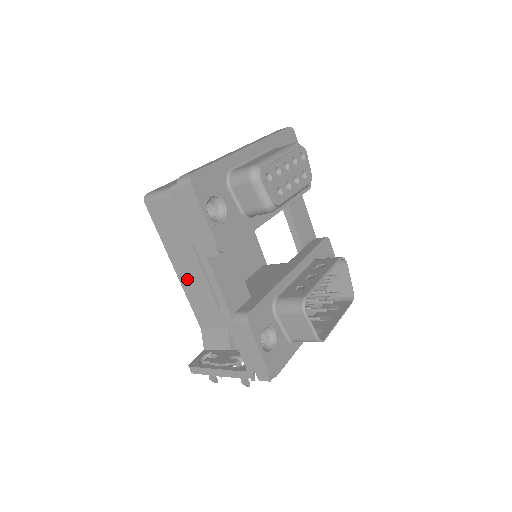
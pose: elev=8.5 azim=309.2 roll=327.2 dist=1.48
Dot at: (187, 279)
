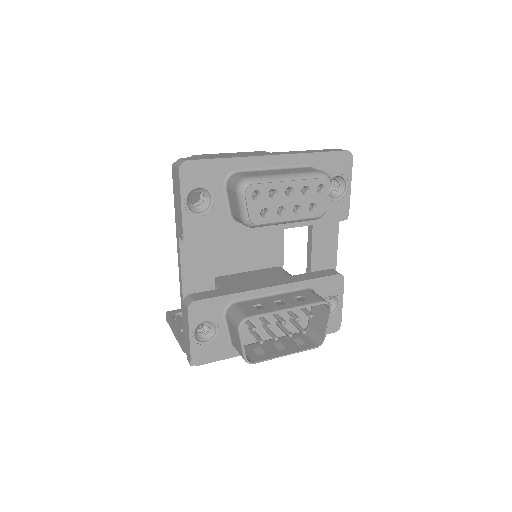
Dot at: occluded
